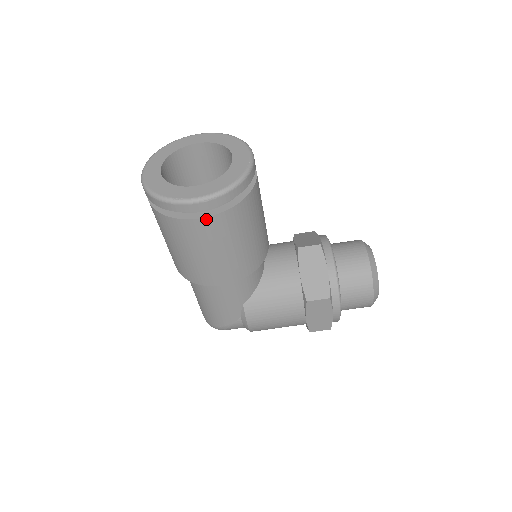
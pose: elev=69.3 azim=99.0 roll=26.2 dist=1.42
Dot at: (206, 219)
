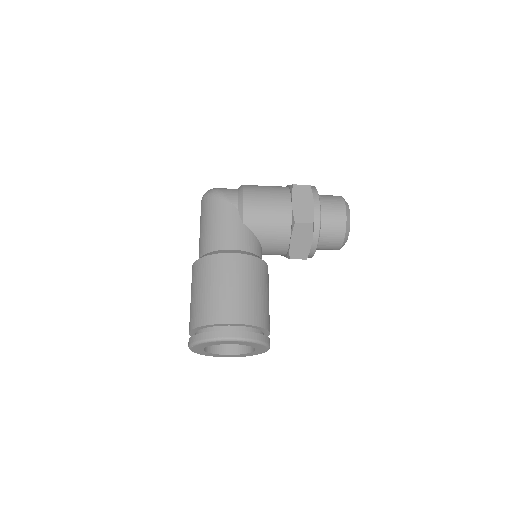
Dot at: occluded
